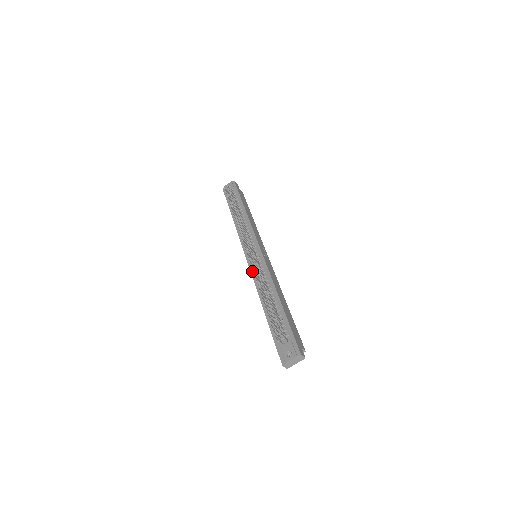
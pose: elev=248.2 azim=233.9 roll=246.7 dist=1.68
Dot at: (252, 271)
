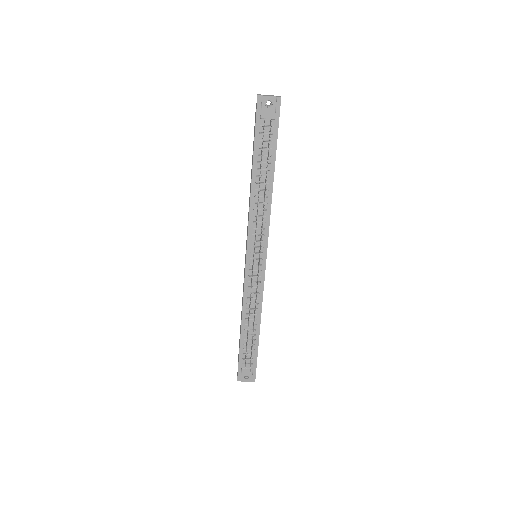
Dot at: (246, 281)
